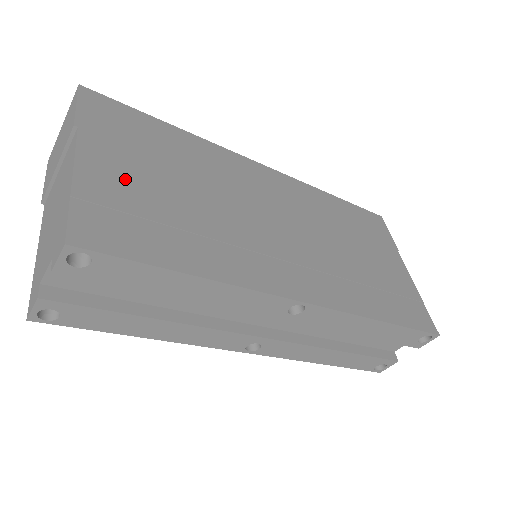
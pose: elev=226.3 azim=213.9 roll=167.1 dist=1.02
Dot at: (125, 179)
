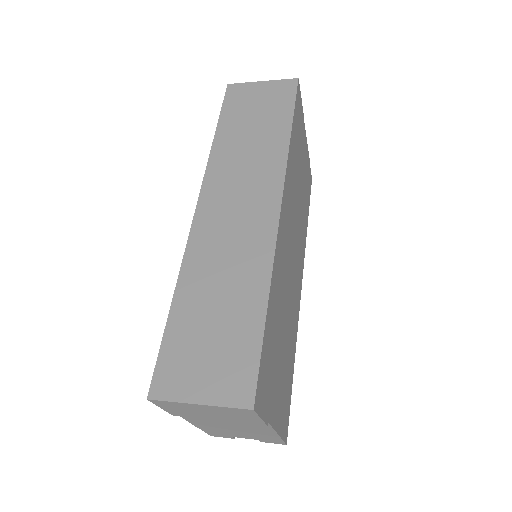
Dot at: (280, 392)
